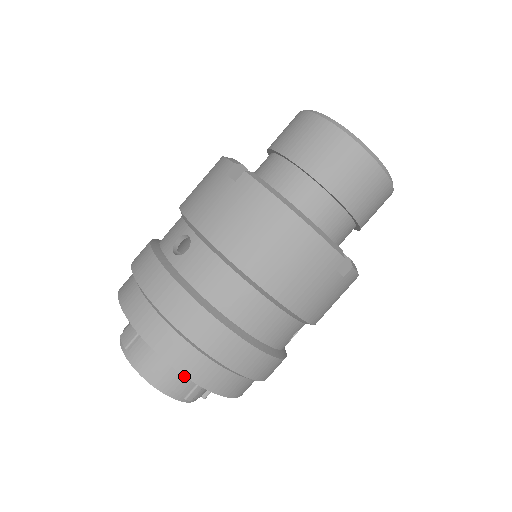
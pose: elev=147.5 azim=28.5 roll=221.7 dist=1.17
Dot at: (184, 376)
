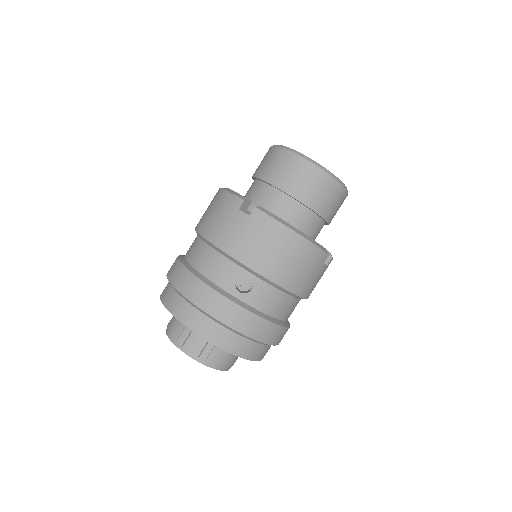
Dot at: (179, 323)
